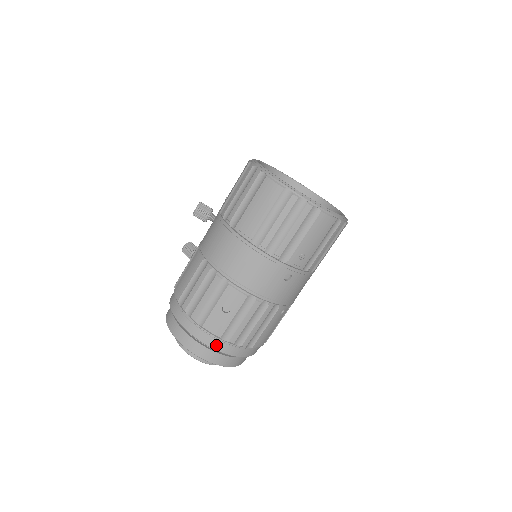
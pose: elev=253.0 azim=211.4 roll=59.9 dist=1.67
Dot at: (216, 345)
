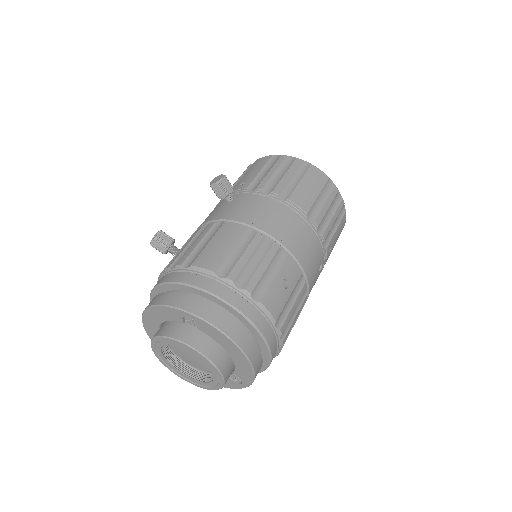
Dot at: (267, 333)
